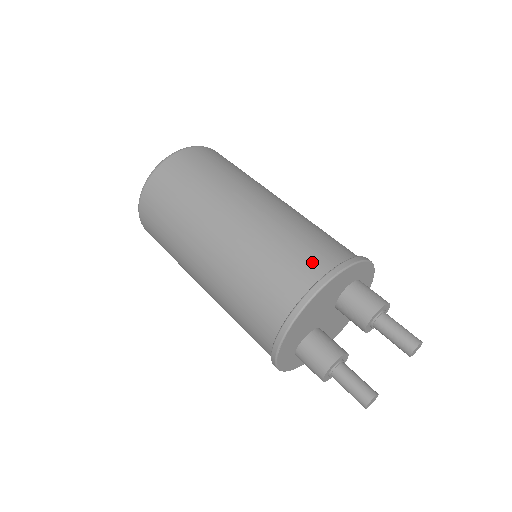
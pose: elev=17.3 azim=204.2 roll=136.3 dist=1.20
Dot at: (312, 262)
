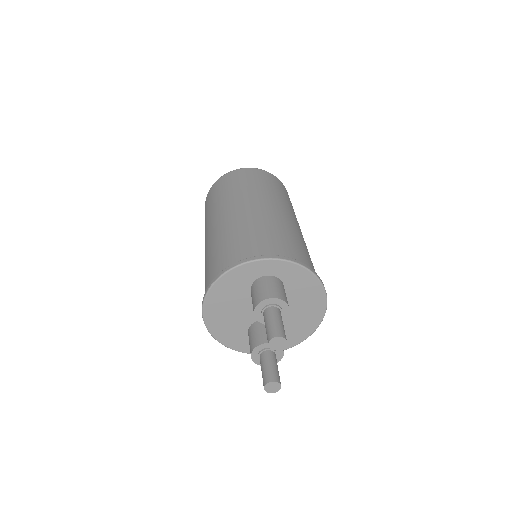
Dot at: (213, 273)
